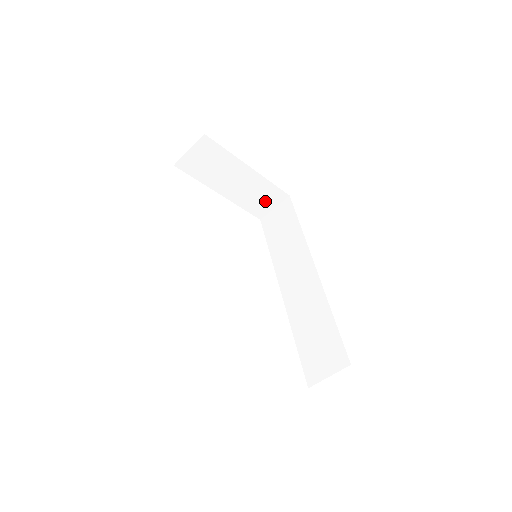
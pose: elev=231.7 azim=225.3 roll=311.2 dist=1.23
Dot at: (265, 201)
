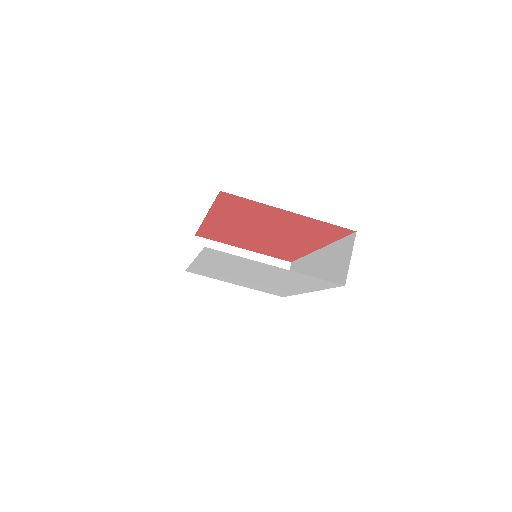
Dot at: occluded
